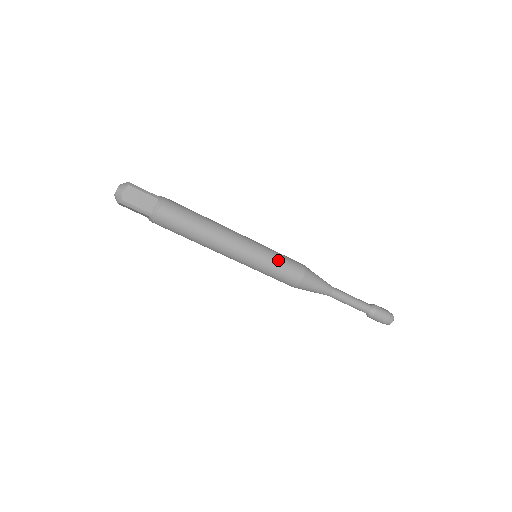
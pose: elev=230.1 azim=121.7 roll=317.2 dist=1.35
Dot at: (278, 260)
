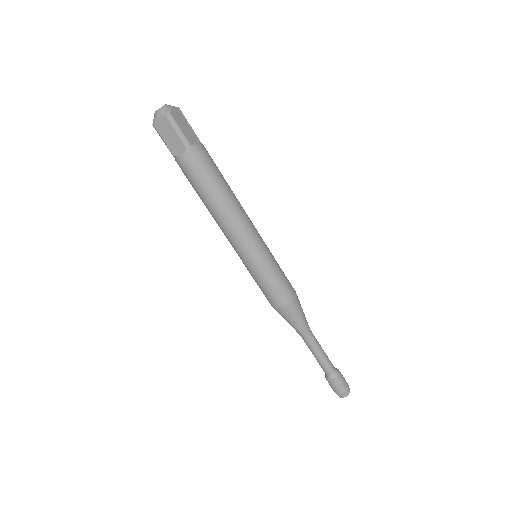
Dot at: (279, 266)
